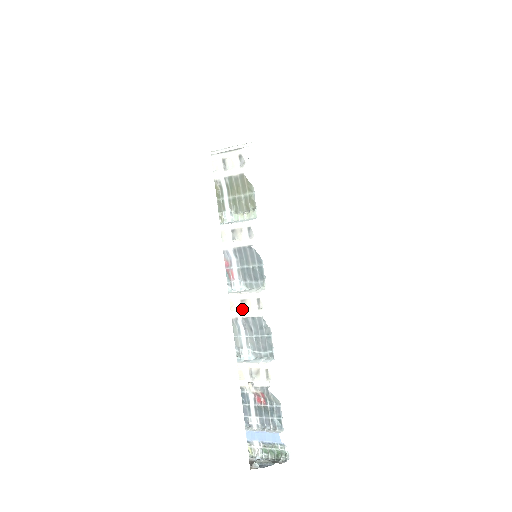
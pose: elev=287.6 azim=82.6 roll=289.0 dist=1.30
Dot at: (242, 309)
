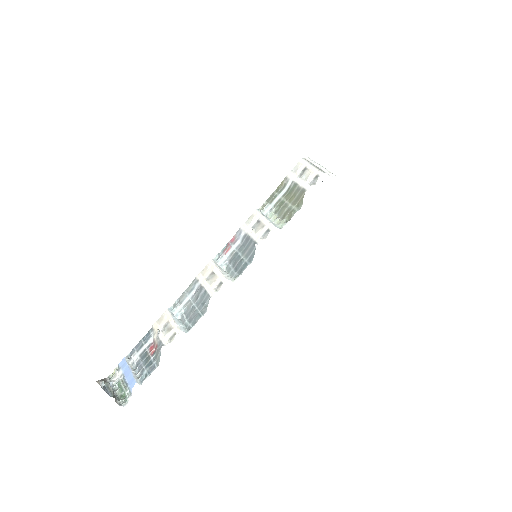
Dot at: (207, 278)
